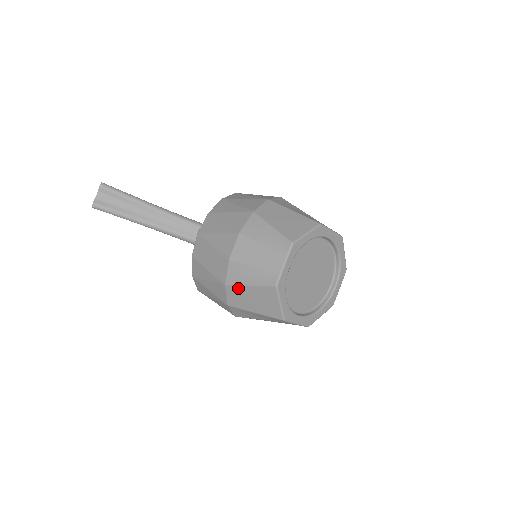
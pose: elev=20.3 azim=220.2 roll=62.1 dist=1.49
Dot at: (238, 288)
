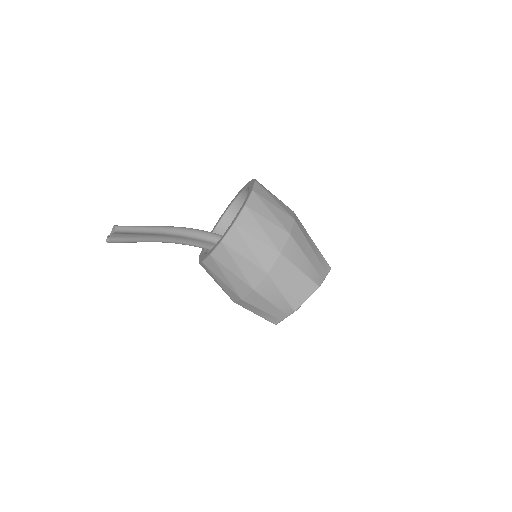
Dot at: occluded
